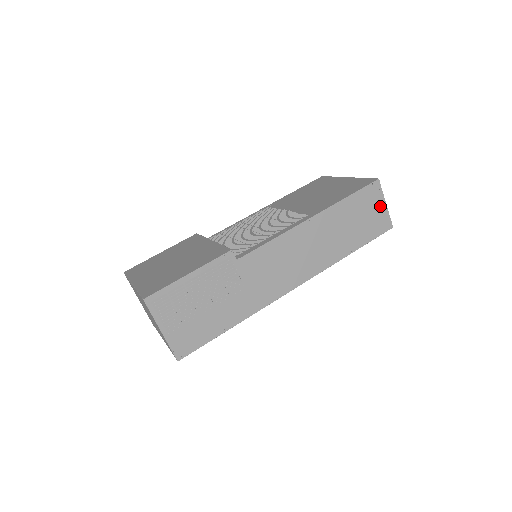
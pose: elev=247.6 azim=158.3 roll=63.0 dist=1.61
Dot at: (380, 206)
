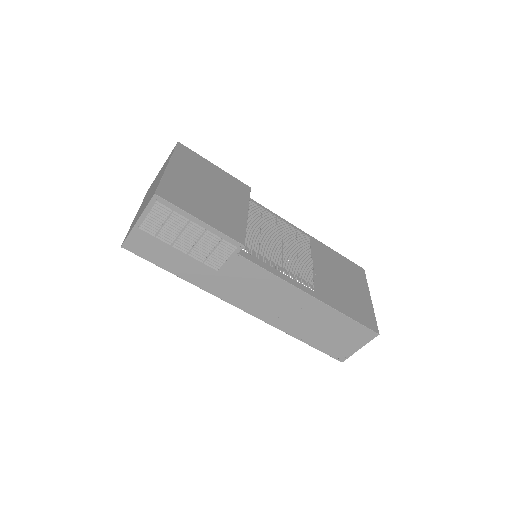
Dot at: (355, 345)
